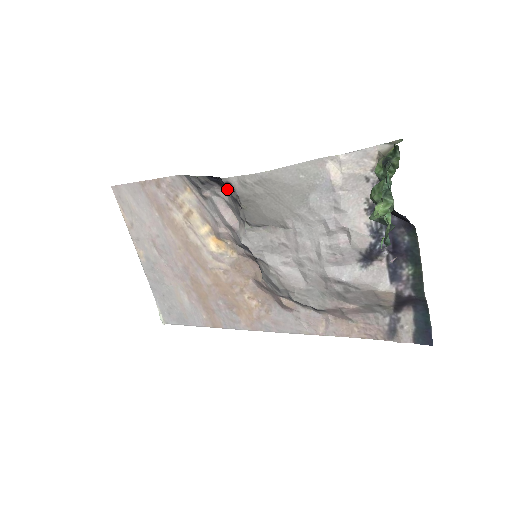
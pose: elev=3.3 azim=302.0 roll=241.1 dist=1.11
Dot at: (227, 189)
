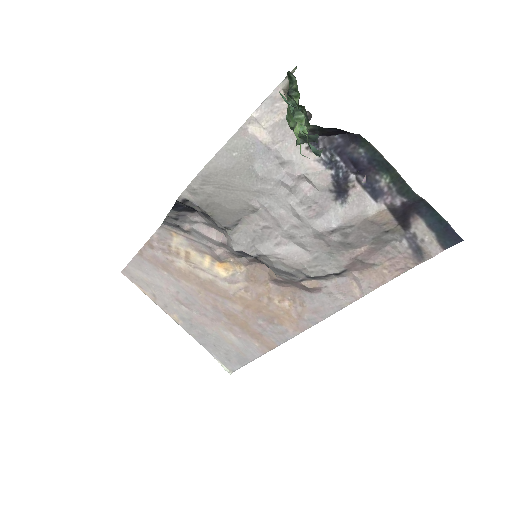
Dot at: (196, 211)
